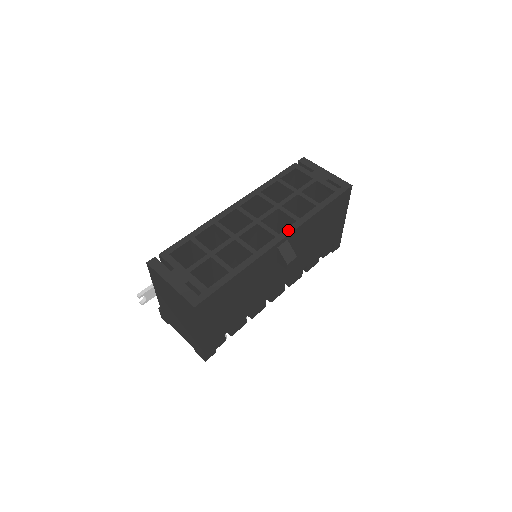
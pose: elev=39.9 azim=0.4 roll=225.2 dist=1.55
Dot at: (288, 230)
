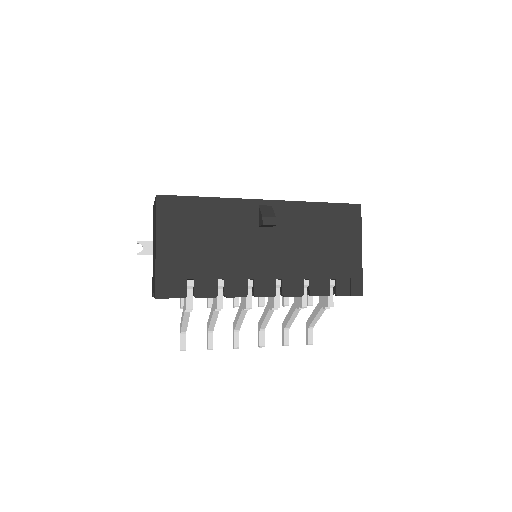
Dot at: (275, 201)
